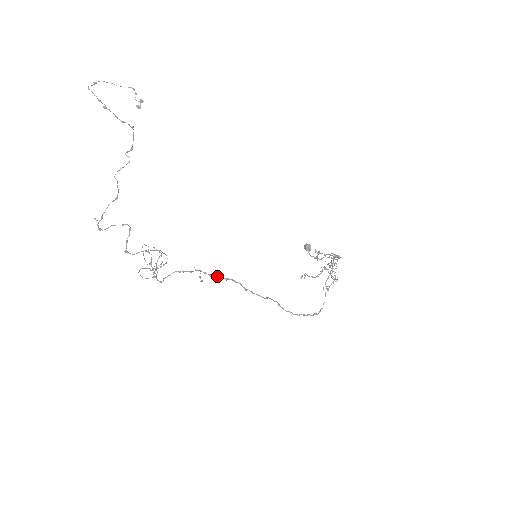
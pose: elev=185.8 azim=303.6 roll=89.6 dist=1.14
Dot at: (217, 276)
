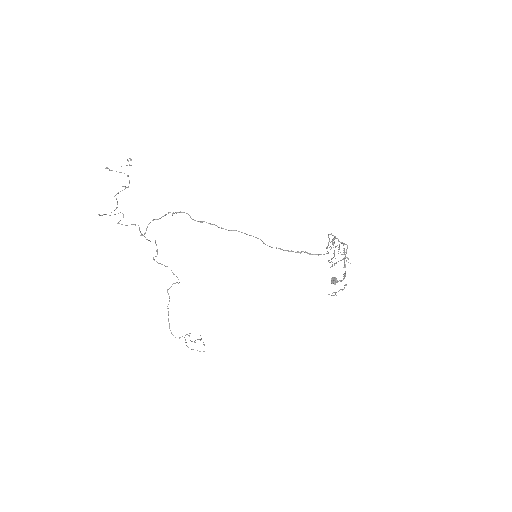
Dot at: (188, 214)
